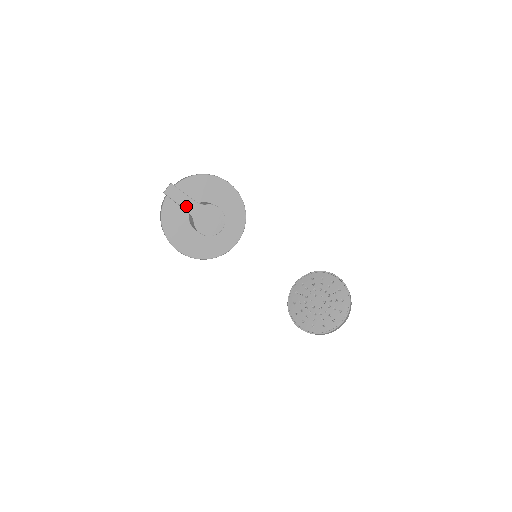
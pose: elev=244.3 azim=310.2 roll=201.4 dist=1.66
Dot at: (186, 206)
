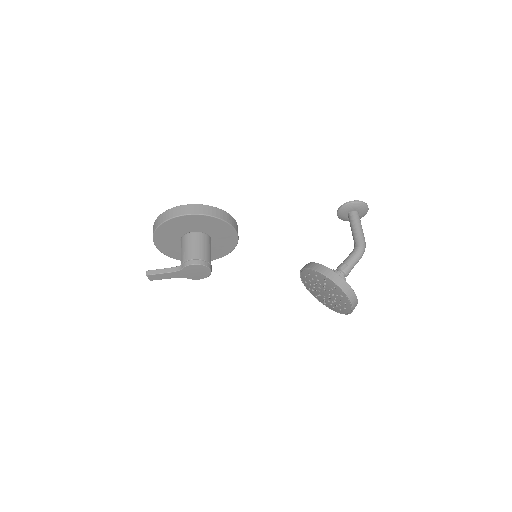
Dot at: (172, 277)
